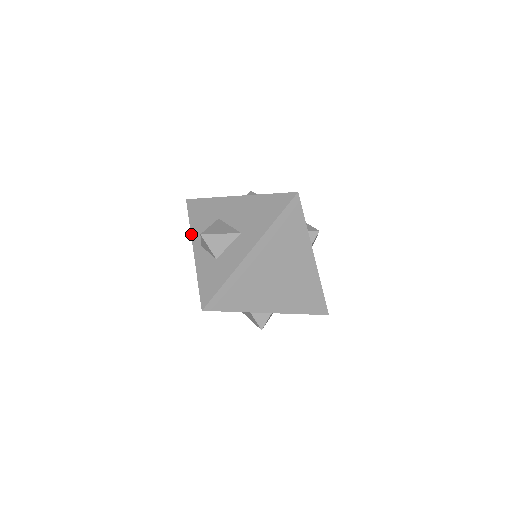
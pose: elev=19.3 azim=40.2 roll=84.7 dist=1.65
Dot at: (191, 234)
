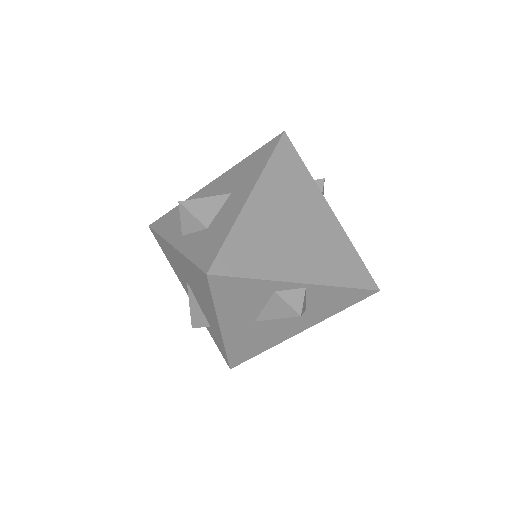
Dot at: (164, 238)
